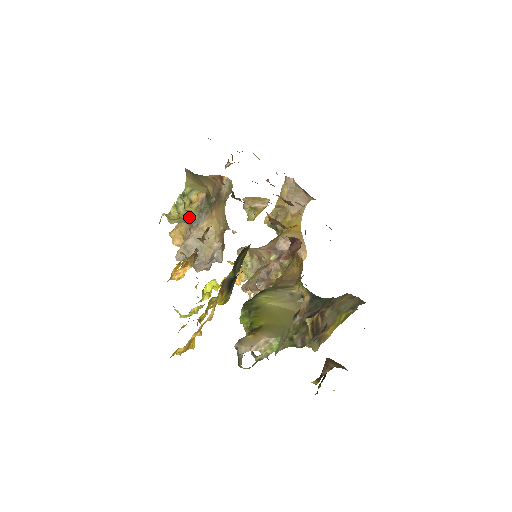
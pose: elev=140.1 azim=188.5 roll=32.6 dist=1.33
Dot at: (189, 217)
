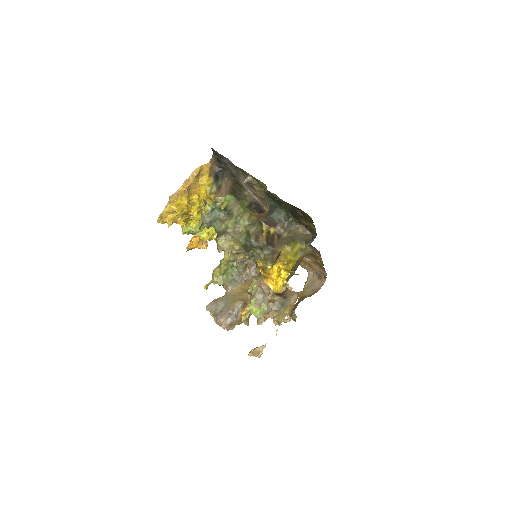
Dot at: (227, 279)
